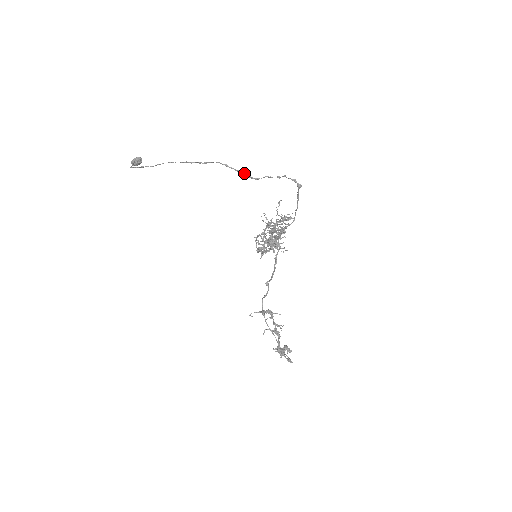
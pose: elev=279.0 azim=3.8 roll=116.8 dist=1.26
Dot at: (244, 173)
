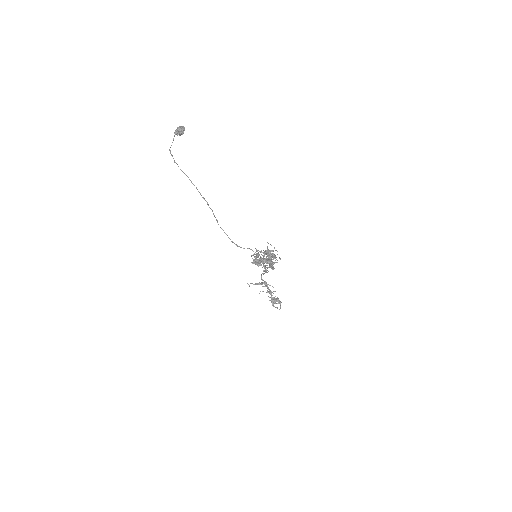
Dot at: (232, 242)
